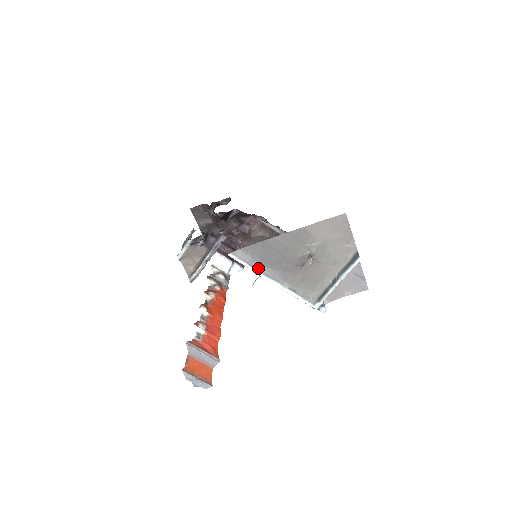
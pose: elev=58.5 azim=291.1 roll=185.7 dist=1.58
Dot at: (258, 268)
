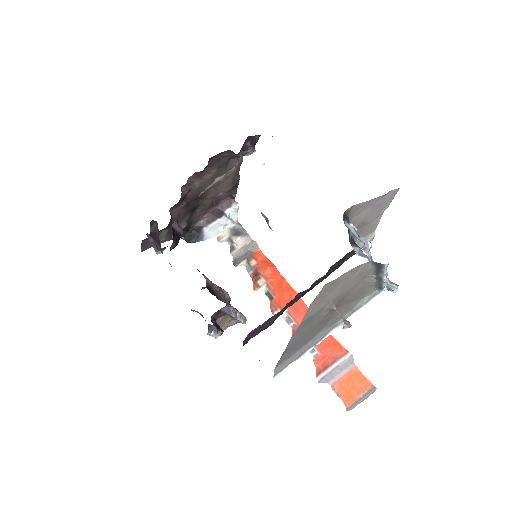
Dot at: (305, 350)
